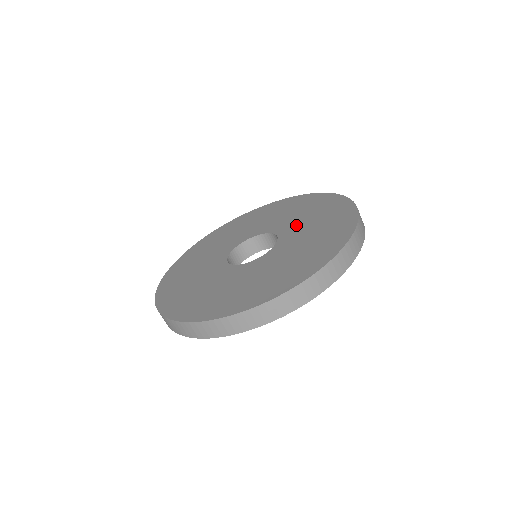
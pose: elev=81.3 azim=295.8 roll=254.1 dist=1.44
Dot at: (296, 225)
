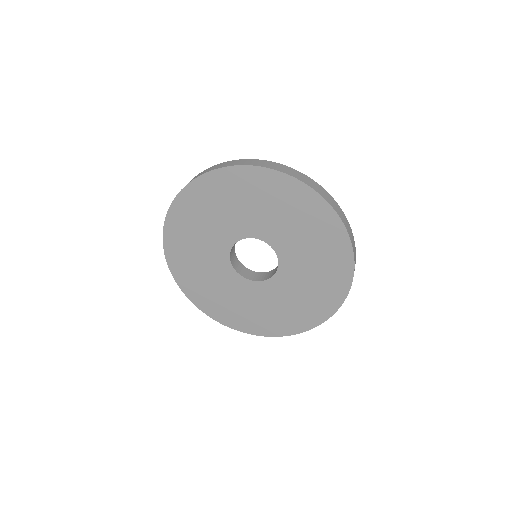
Dot at: (290, 241)
